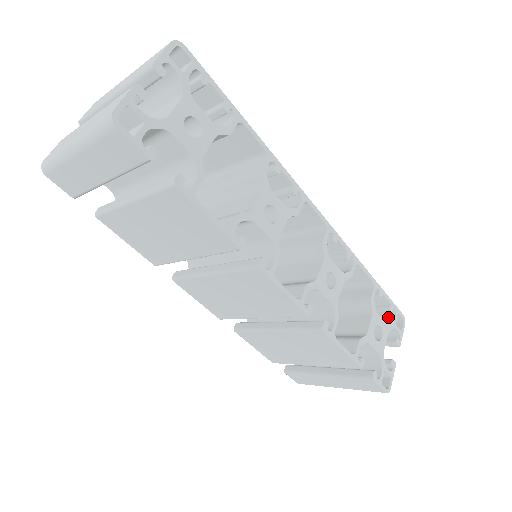
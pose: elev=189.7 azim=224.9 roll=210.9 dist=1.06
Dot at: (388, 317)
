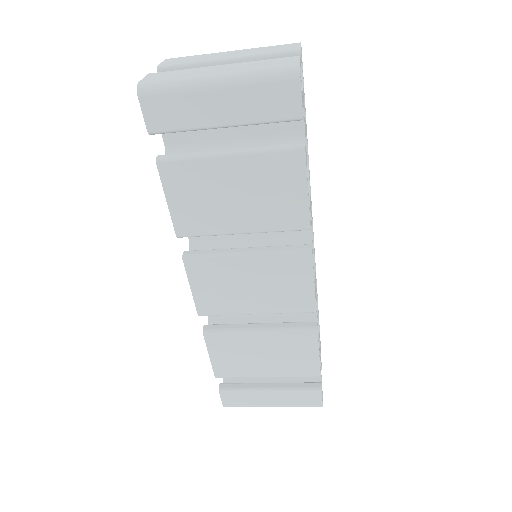
Dot at: occluded
